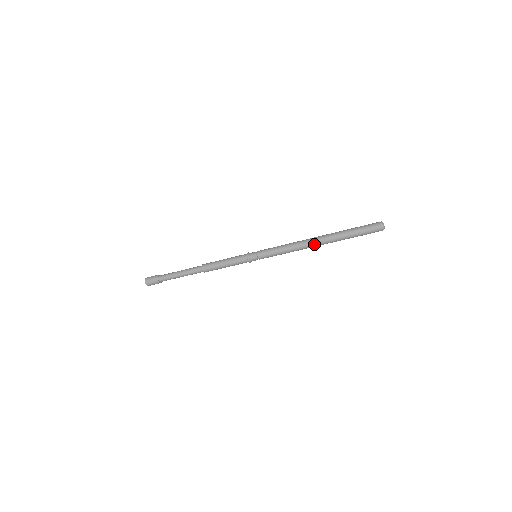
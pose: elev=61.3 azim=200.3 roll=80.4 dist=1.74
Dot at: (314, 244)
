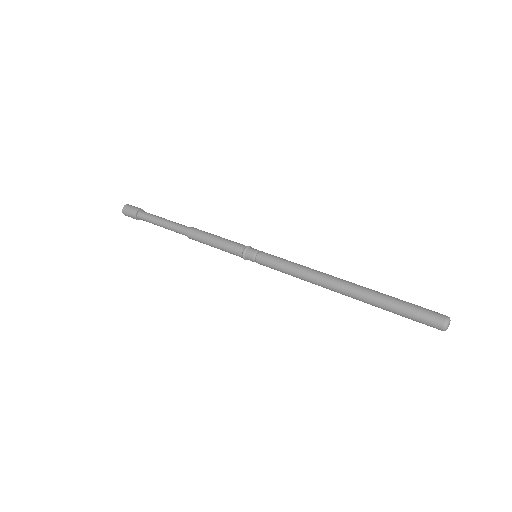
Dot at: (334, 289)
